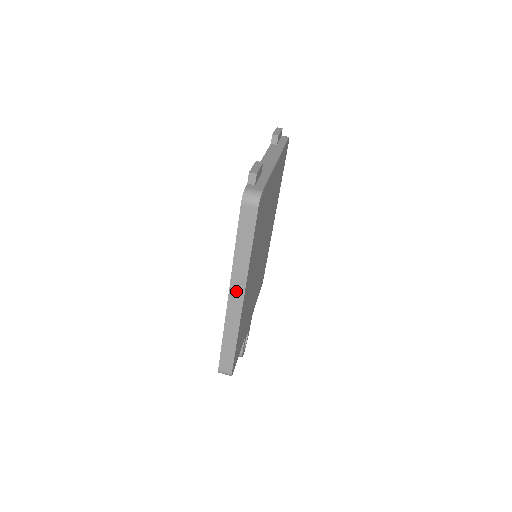
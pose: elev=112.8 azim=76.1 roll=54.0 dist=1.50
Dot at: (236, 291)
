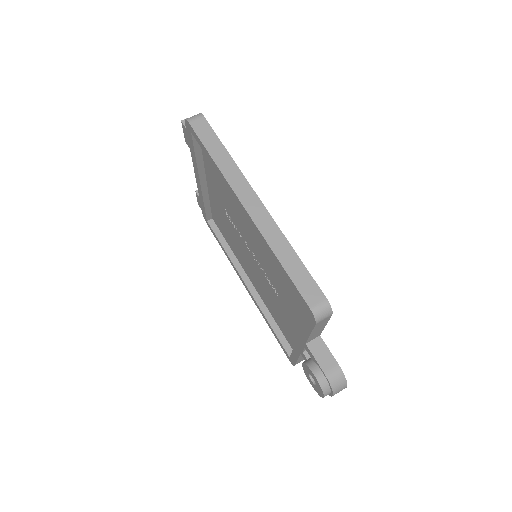
Dot at: (245, 195)
